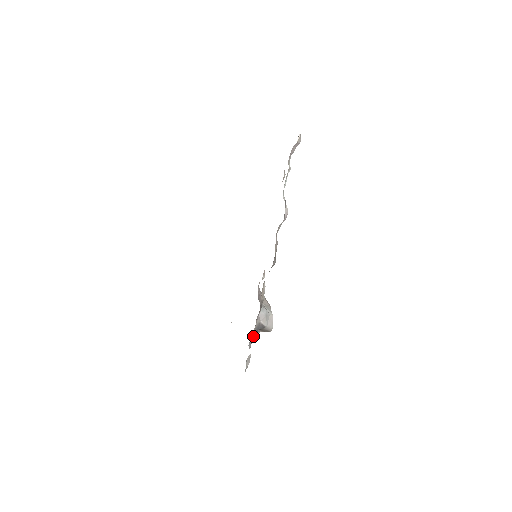
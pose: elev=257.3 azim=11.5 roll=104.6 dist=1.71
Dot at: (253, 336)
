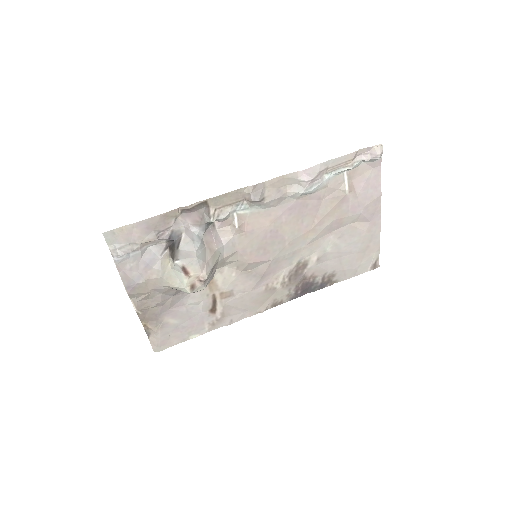
Dot at: (163, 234)
